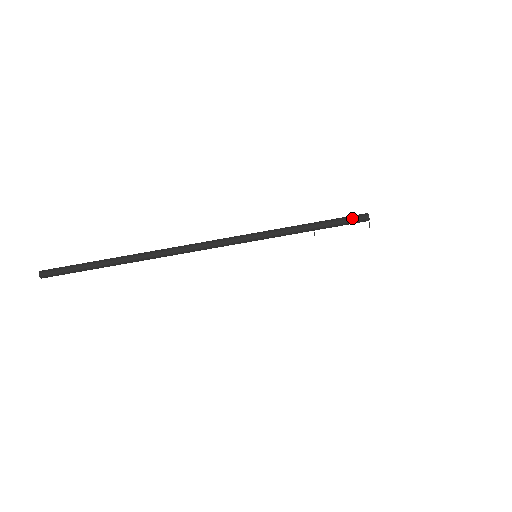
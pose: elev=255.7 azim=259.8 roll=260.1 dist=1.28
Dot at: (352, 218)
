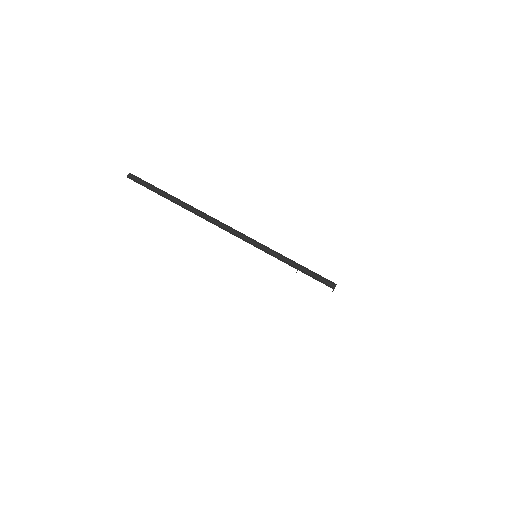
Dot at: (324, 281)
